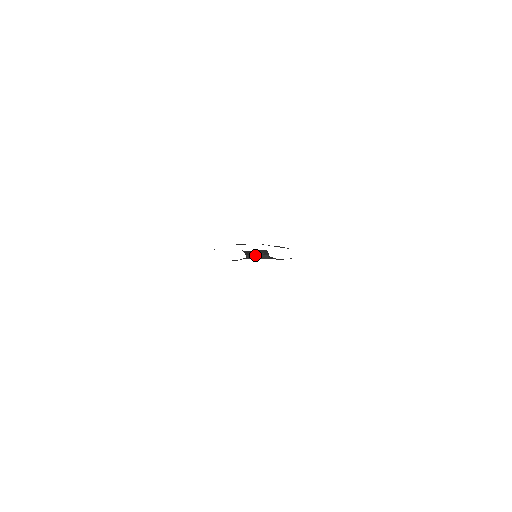
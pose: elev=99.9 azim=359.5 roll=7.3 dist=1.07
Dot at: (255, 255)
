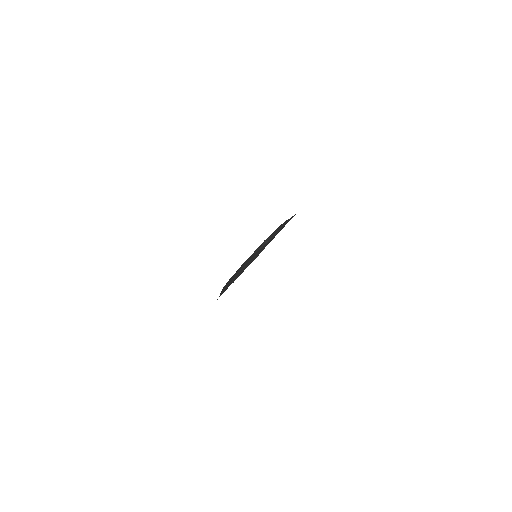
Dot at: occluded
